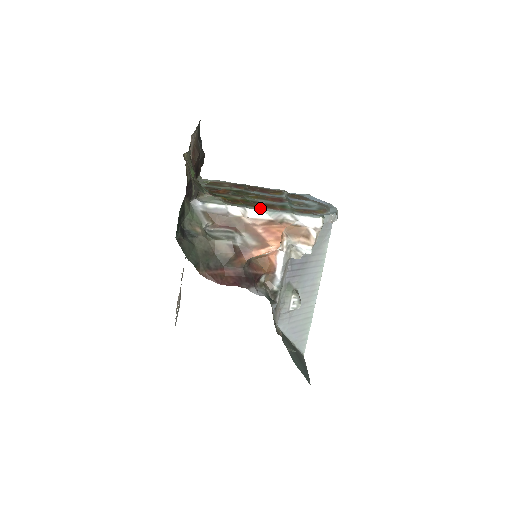
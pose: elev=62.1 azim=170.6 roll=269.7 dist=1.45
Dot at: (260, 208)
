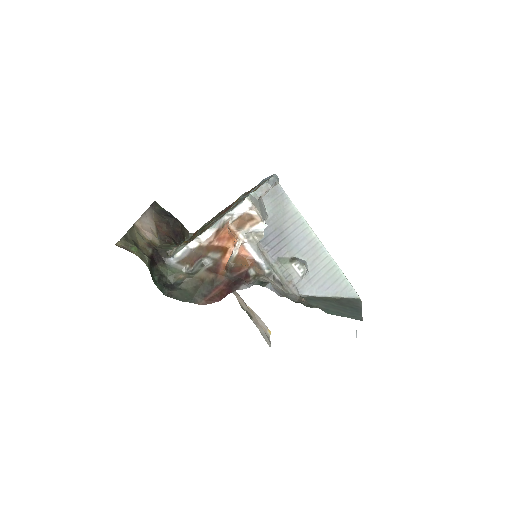
Dot at: (208, 228)
